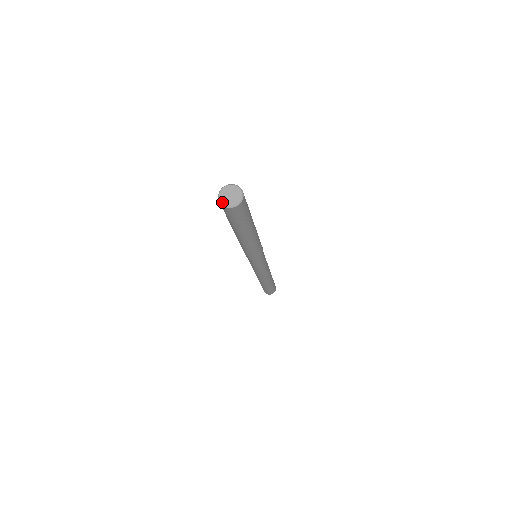
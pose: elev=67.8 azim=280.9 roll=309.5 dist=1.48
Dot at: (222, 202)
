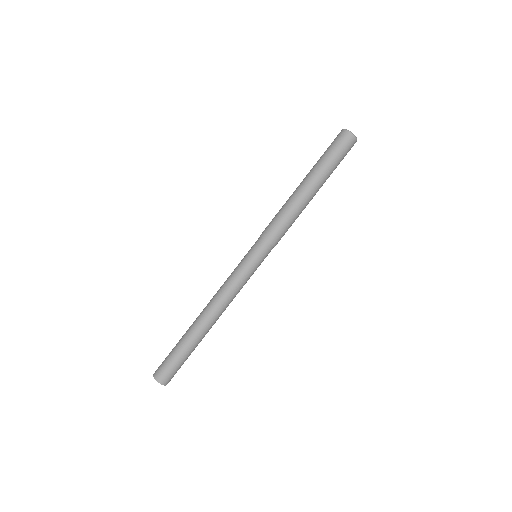
Dot at: (344, 130)
